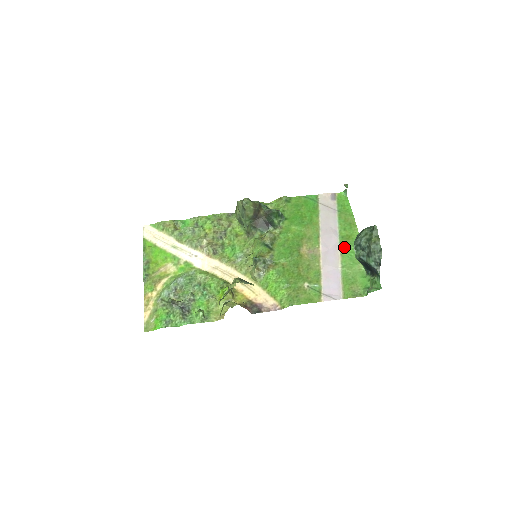
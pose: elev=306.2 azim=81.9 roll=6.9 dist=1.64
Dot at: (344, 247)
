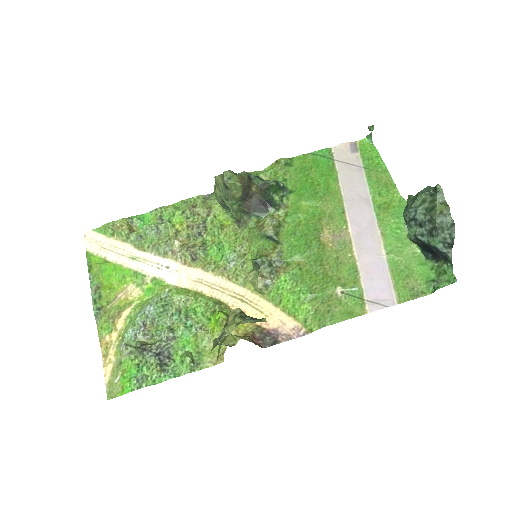
Dot at: (384, 222)
